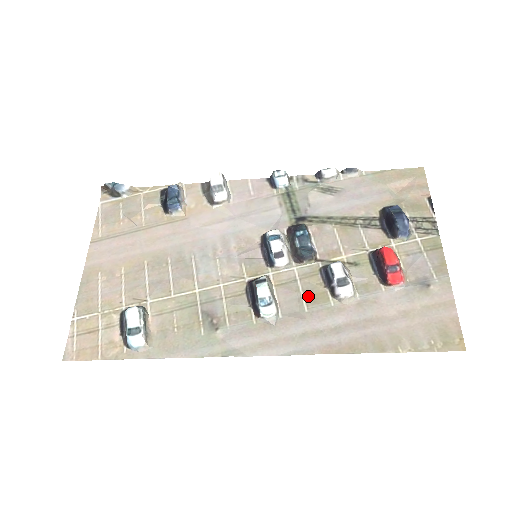
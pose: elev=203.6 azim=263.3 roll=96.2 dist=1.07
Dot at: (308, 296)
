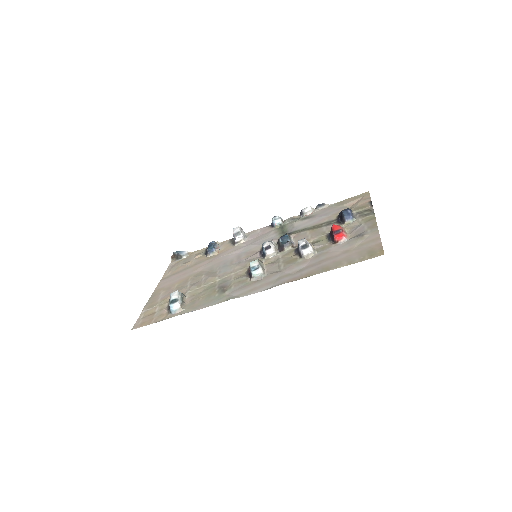
Dot at: (285, 262)
